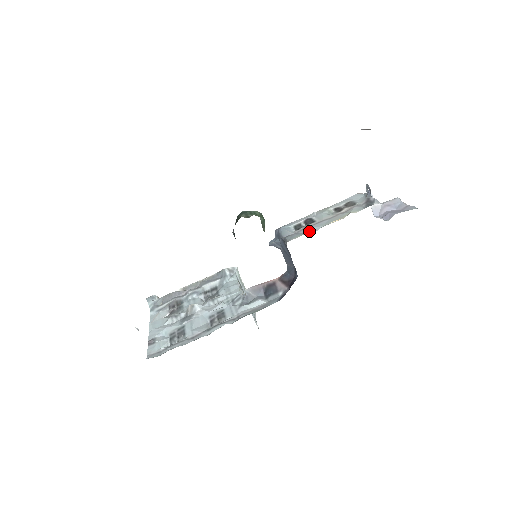
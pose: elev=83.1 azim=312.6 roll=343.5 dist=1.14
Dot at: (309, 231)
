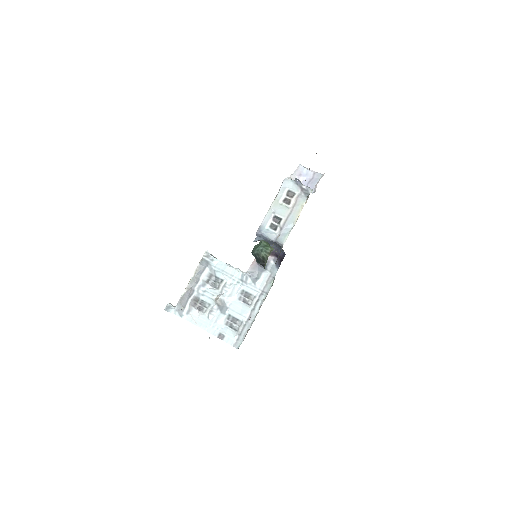
Dot at: (288, 230)
